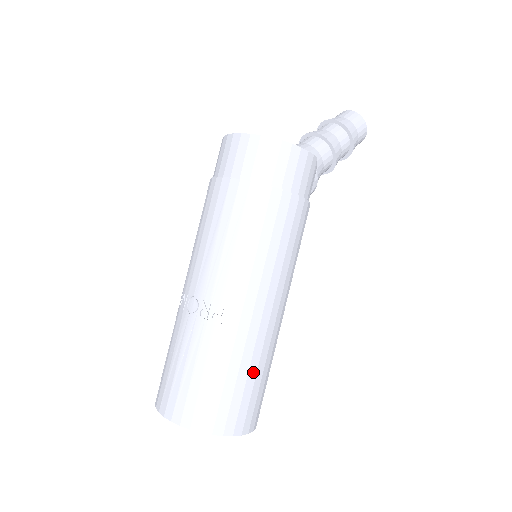
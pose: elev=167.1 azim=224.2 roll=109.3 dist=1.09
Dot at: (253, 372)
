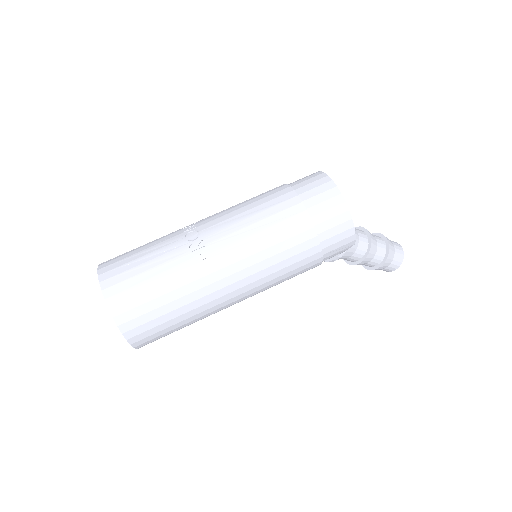
Dot at: (178, 313)
